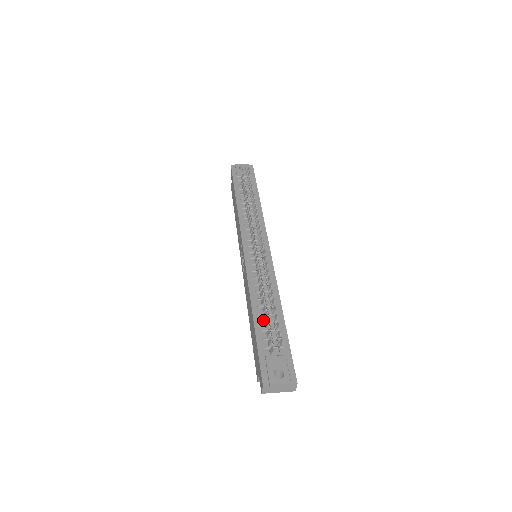
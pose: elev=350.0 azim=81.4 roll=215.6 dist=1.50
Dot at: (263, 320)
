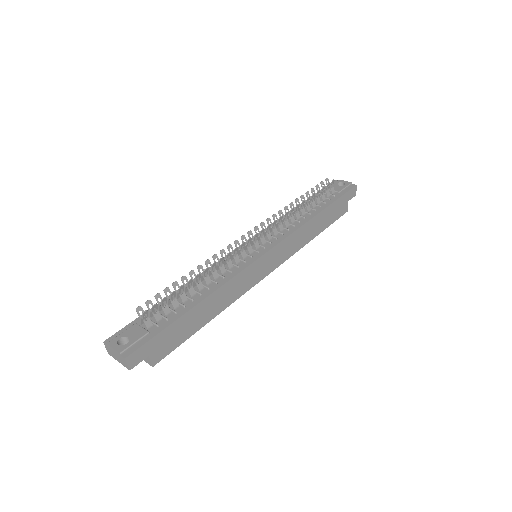
Dot at: (177, 298)
